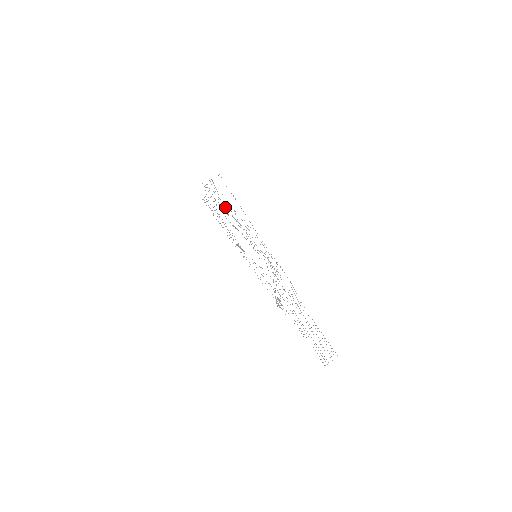
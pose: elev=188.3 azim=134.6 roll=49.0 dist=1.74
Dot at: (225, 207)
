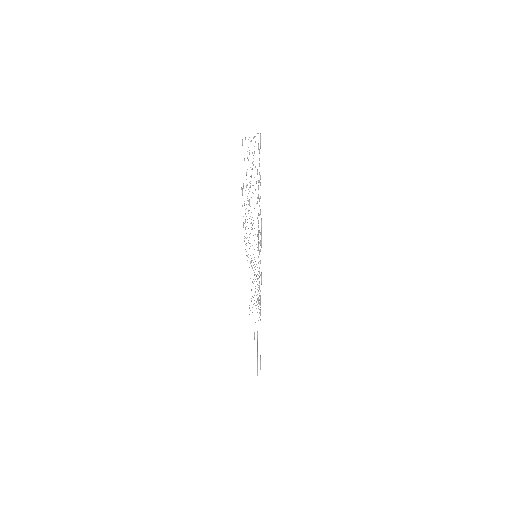
Dot at: (250, 186)
